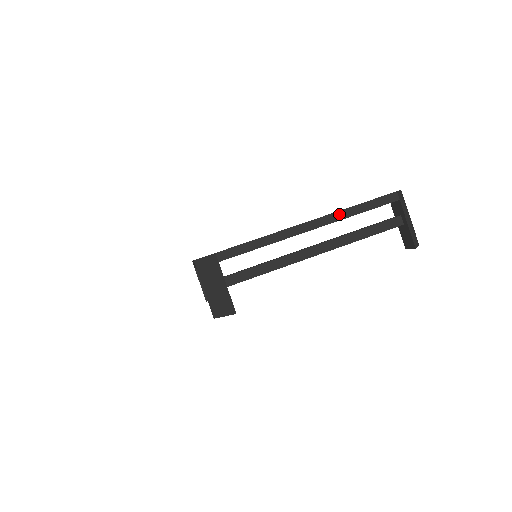
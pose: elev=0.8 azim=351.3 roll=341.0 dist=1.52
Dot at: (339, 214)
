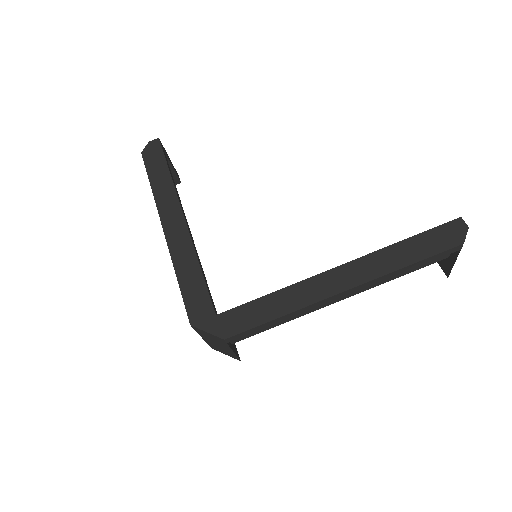
Dot at: (383, 278)
